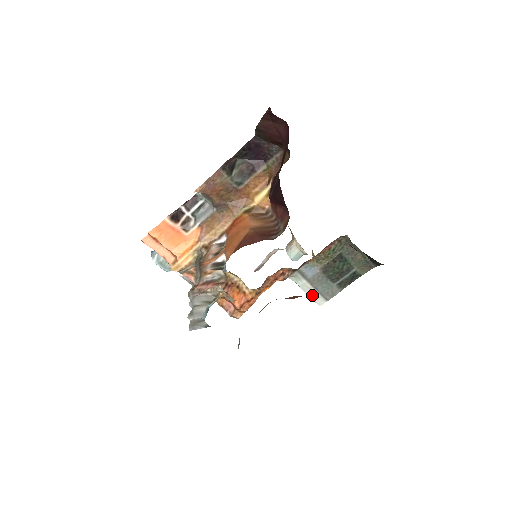
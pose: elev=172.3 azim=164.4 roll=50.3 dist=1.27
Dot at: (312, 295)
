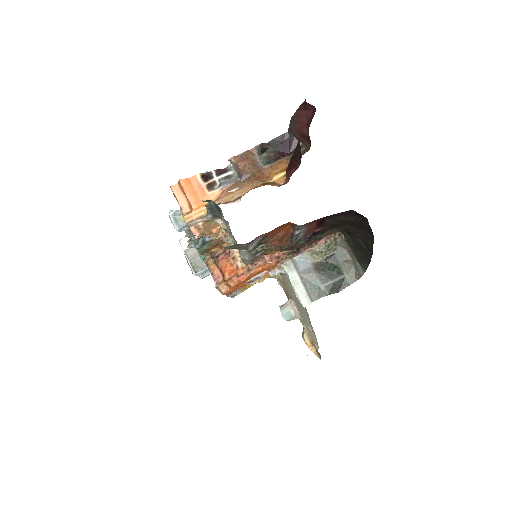
Dot at: (299, 291)
